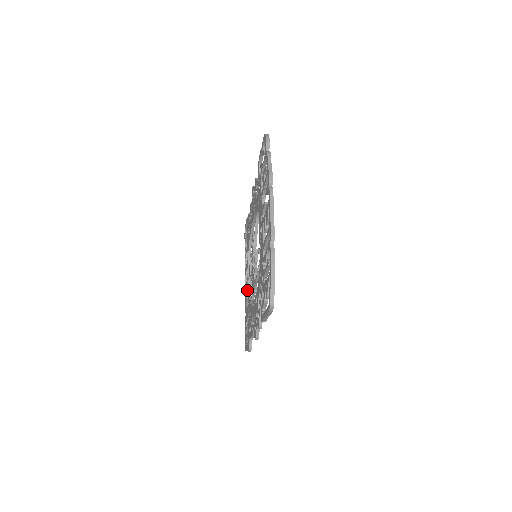
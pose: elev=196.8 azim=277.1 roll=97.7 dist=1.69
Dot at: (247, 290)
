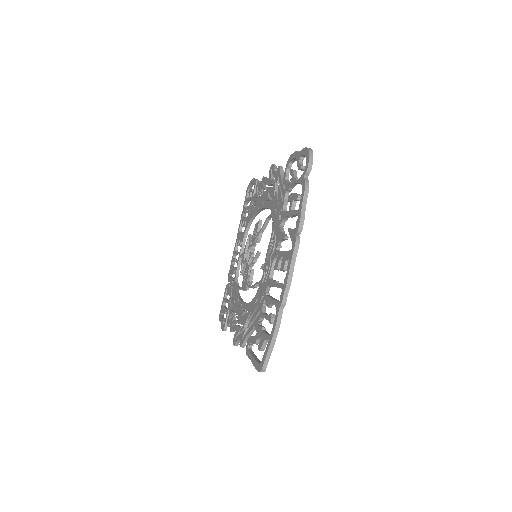
Dot at: (235, 260)
